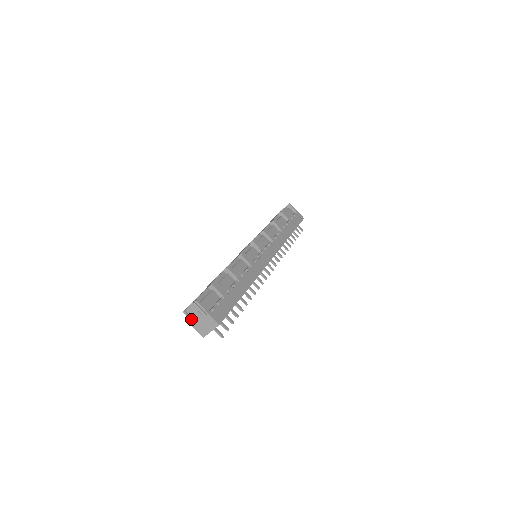
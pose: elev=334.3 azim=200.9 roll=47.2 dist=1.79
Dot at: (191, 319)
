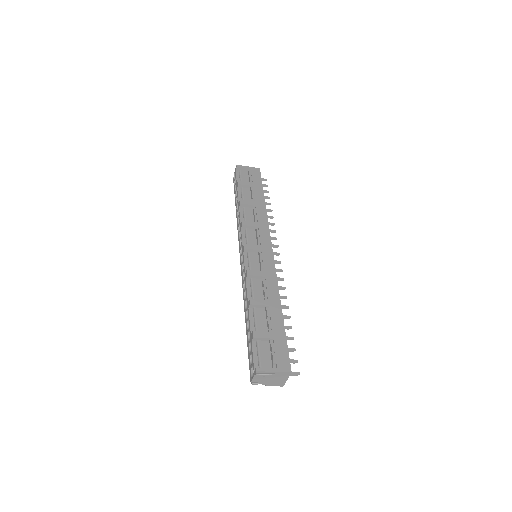
Dot at: (262, 383)
